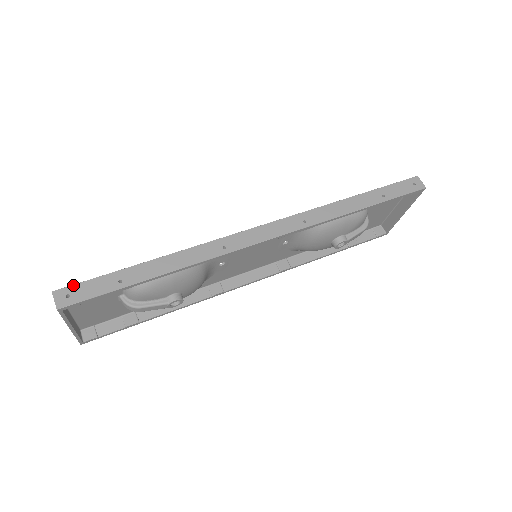
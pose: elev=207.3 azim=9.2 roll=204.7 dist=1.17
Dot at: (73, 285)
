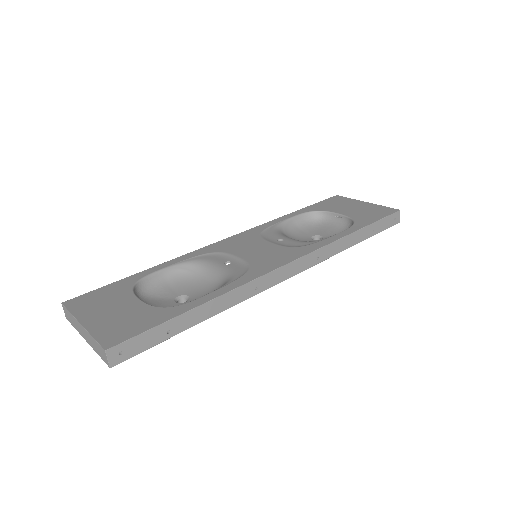
Dot at: (126, 341)
